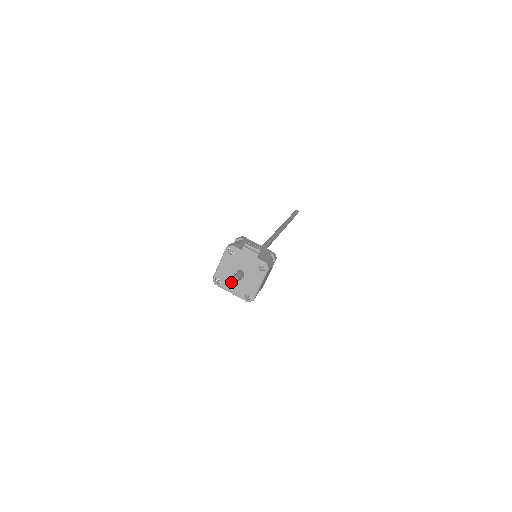
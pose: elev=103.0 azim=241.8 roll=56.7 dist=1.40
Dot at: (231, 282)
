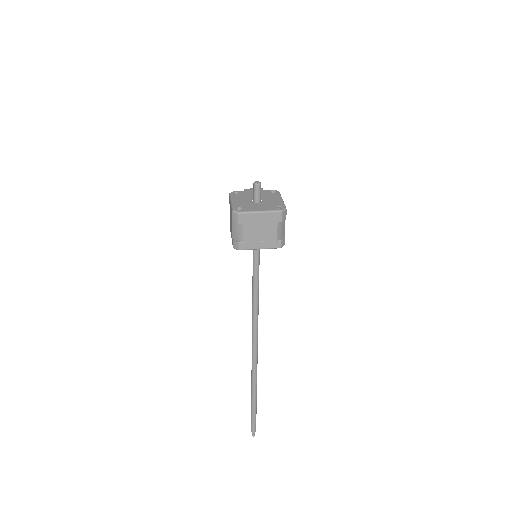
Dot at: (253, 206)
